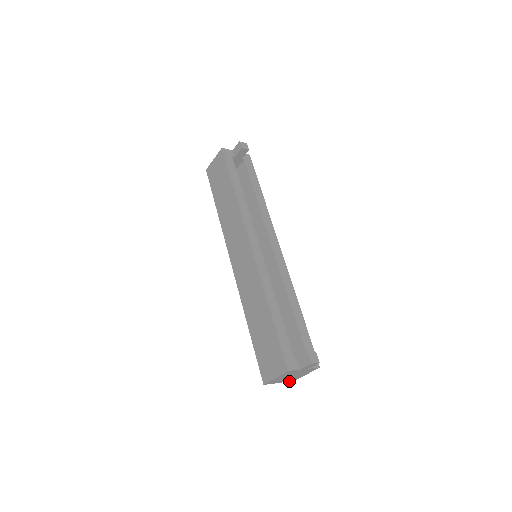
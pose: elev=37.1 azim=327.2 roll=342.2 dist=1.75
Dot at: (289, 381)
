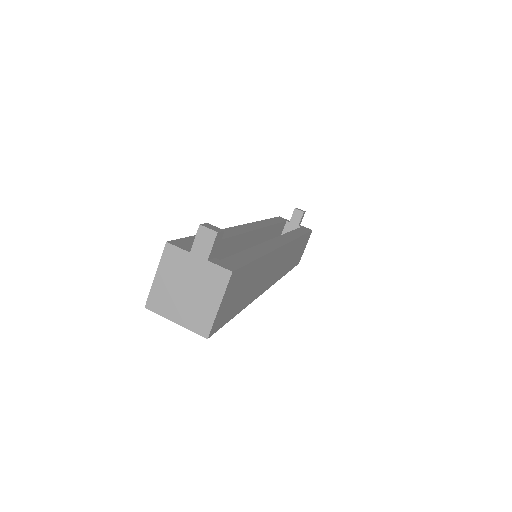
Dot at: (196, 333)
